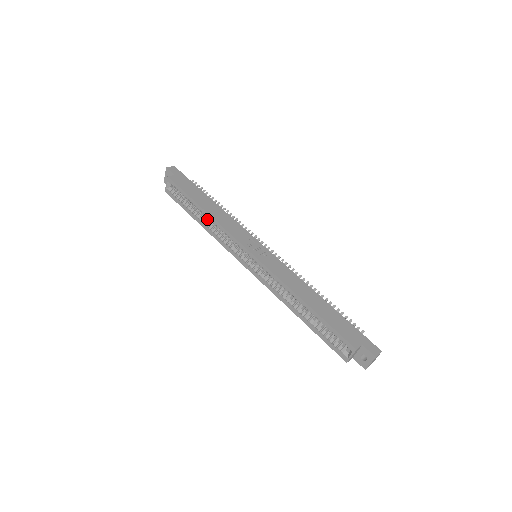
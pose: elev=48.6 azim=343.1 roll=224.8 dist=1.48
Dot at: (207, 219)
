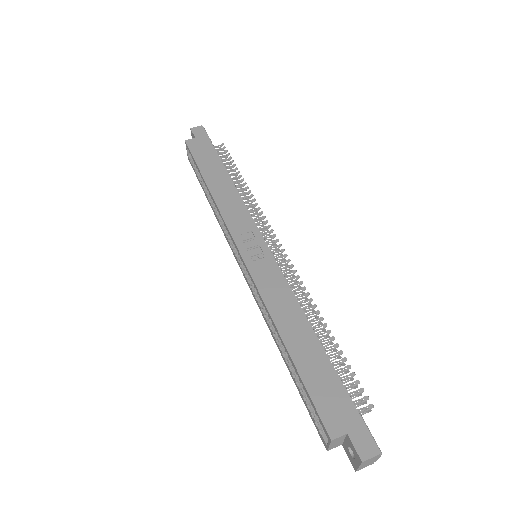
Dot at: occluded
